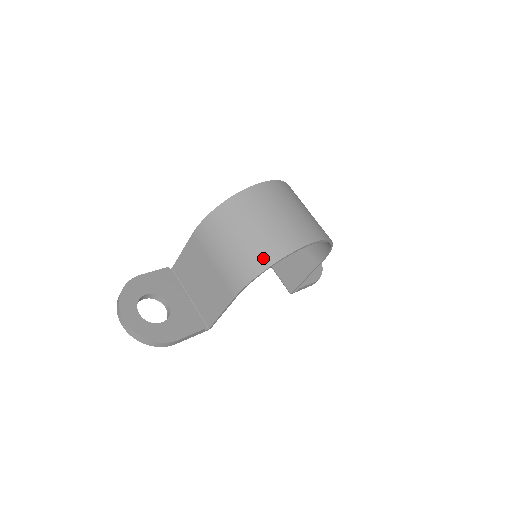
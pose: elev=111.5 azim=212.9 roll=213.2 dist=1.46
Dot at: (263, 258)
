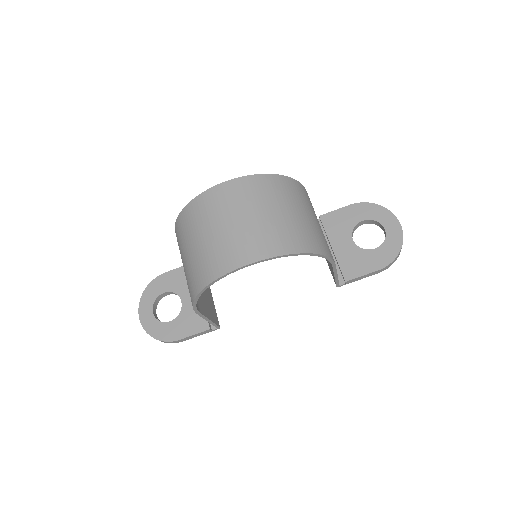
Dot at: (195, 283)
